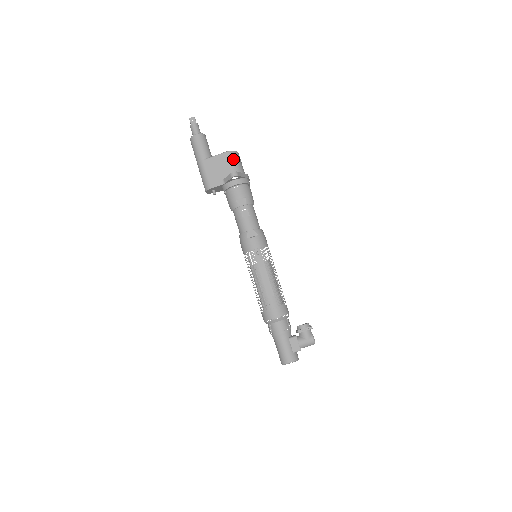
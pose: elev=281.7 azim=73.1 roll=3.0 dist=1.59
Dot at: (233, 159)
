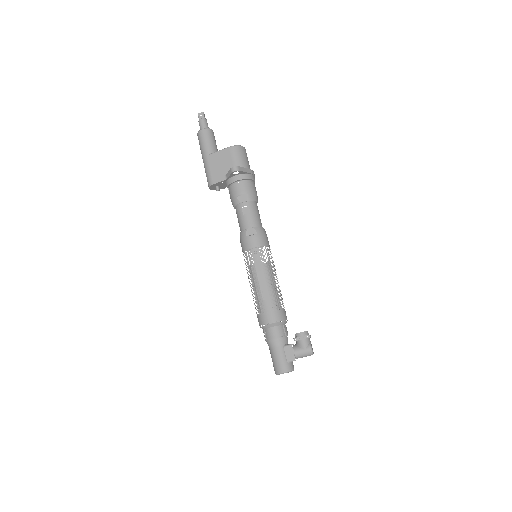
Dot at: (237, 154)
